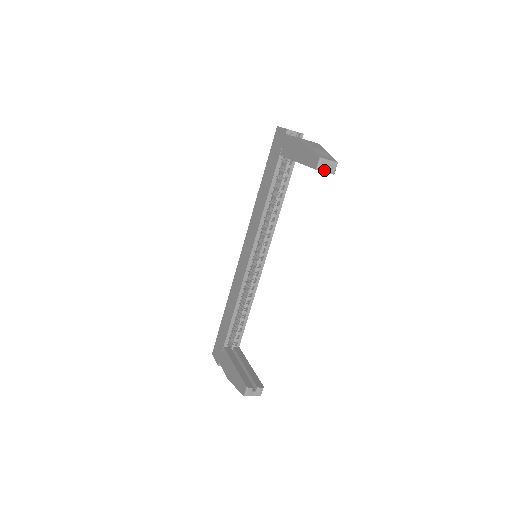
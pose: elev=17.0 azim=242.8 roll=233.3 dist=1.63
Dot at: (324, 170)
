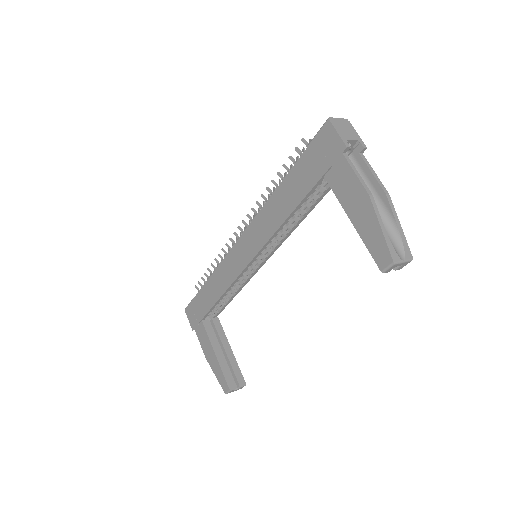
Dot at: occluded
